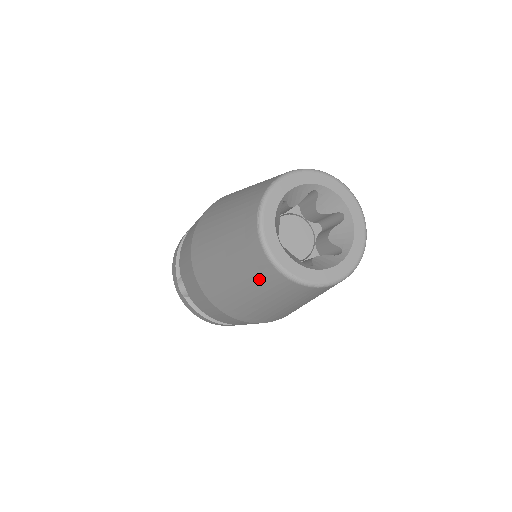
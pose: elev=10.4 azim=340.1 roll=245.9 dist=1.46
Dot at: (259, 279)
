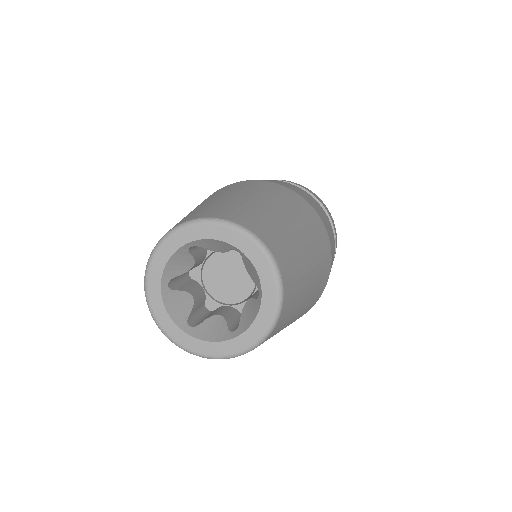
Dot at: occluded
